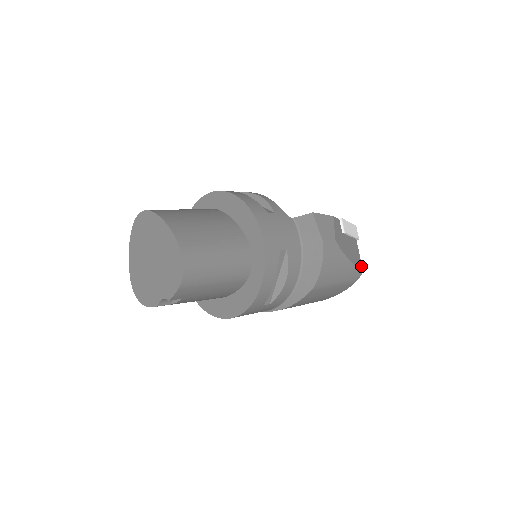
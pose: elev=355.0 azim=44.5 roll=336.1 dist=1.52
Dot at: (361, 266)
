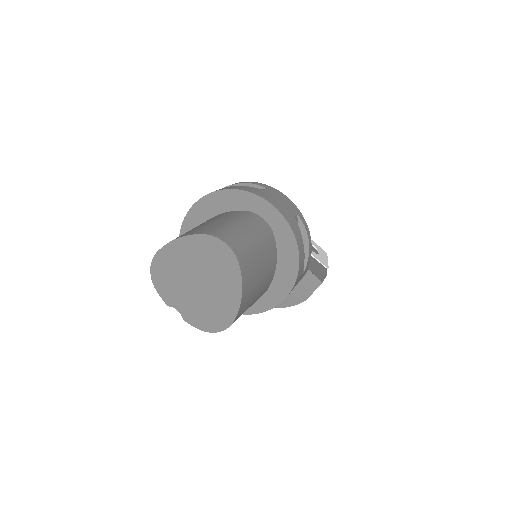
Dot at: occluded
